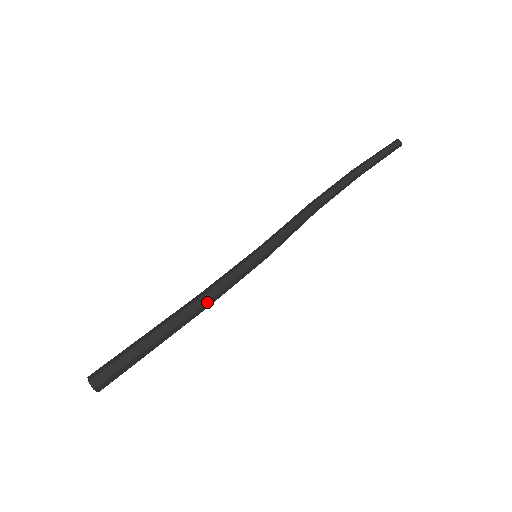
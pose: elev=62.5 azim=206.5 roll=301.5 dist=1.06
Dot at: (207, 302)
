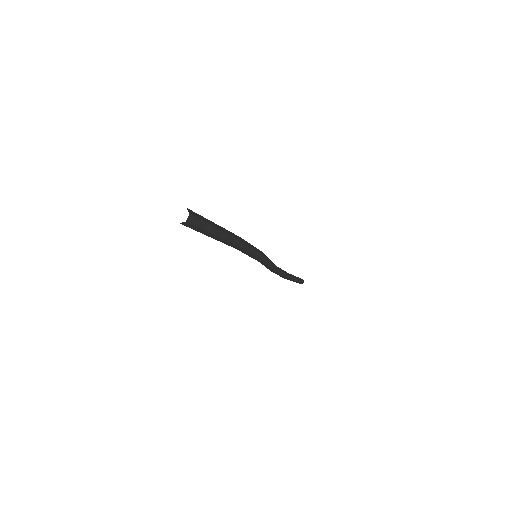
Dot at: (244, 243)
